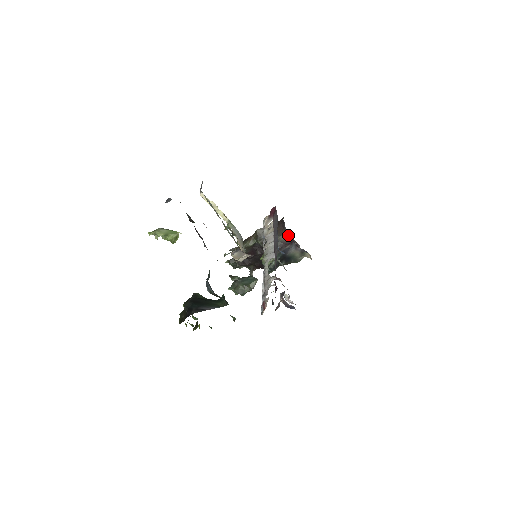
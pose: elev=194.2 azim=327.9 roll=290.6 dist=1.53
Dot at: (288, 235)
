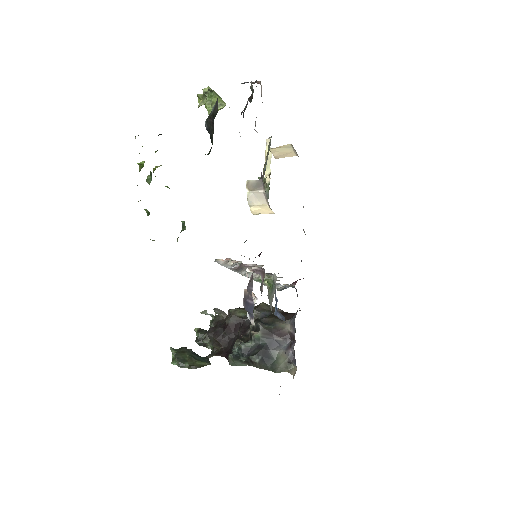
Dot at: (293, 322)
